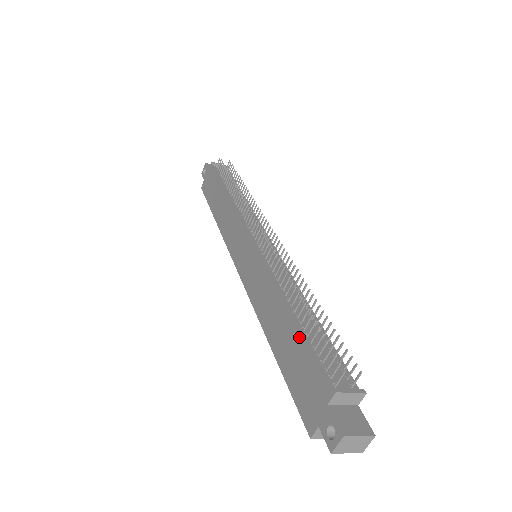
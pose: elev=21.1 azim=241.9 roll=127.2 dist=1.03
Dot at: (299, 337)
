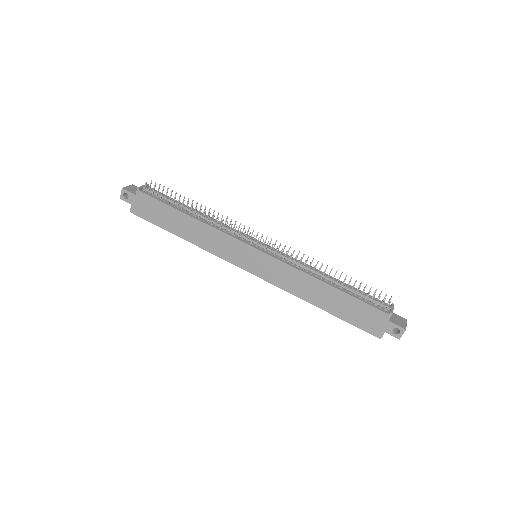
Dot at: (349, 297)
